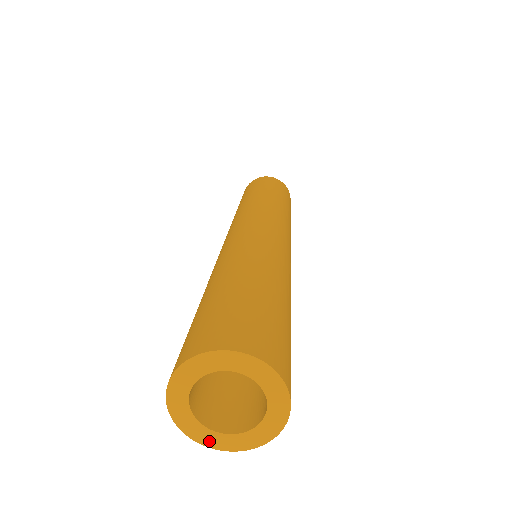
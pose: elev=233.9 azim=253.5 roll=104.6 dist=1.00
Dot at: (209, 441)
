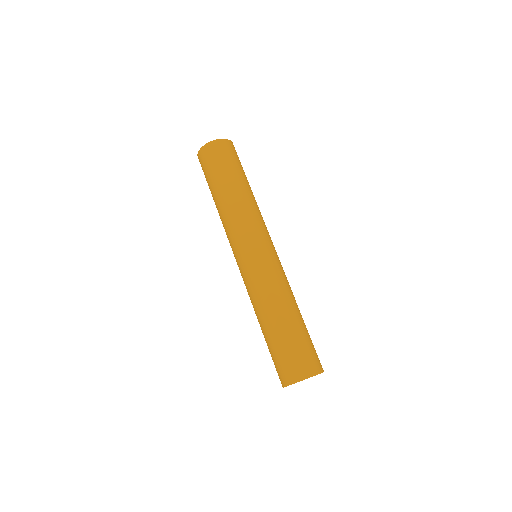
Dot at: occluded
